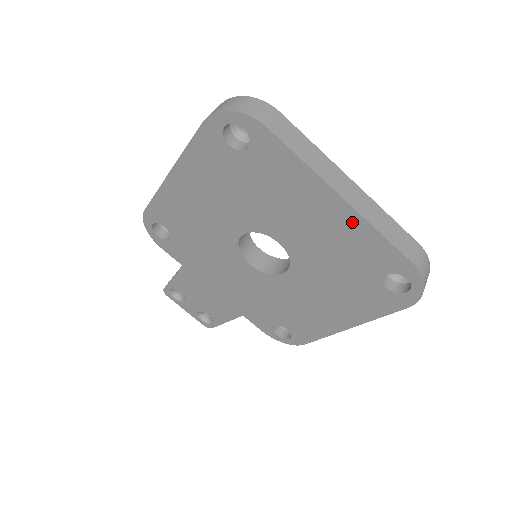
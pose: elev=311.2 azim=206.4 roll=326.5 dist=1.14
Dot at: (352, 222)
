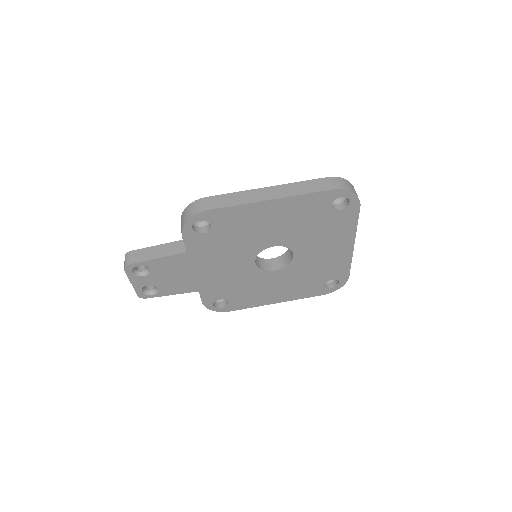
Dot at: (345, 256)
